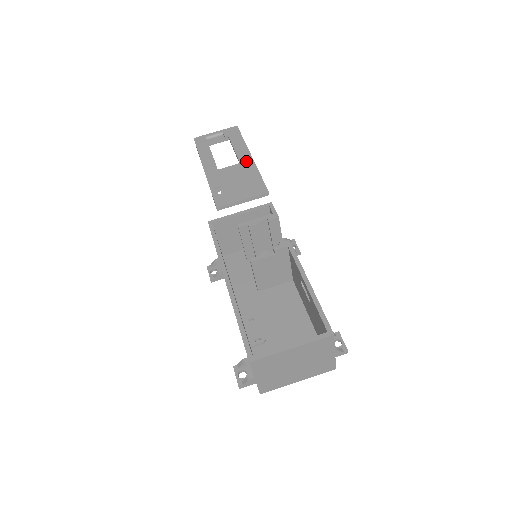
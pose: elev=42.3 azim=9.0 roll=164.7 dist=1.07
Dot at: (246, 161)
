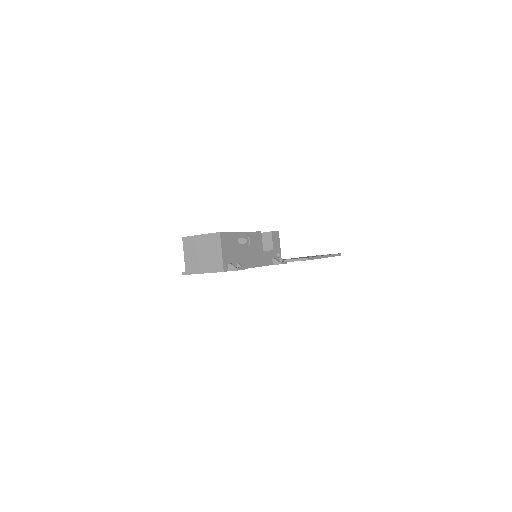
Dot at: occluded
